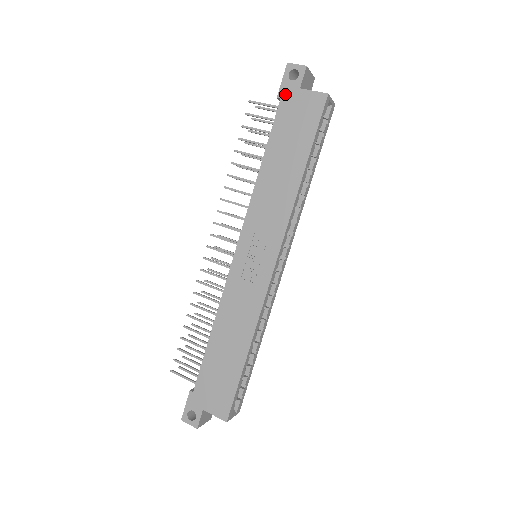
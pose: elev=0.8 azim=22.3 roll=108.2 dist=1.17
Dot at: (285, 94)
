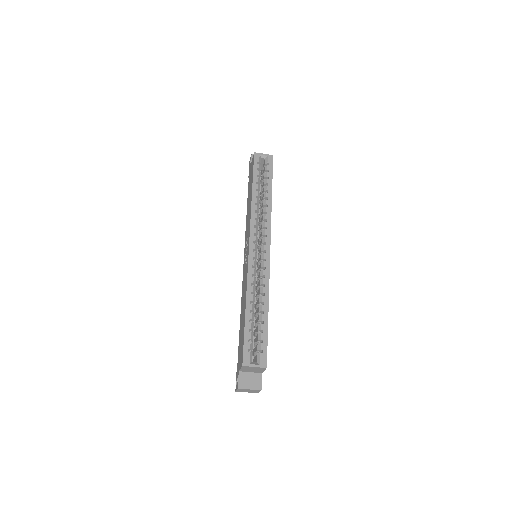
Dot at: (249, 173)
